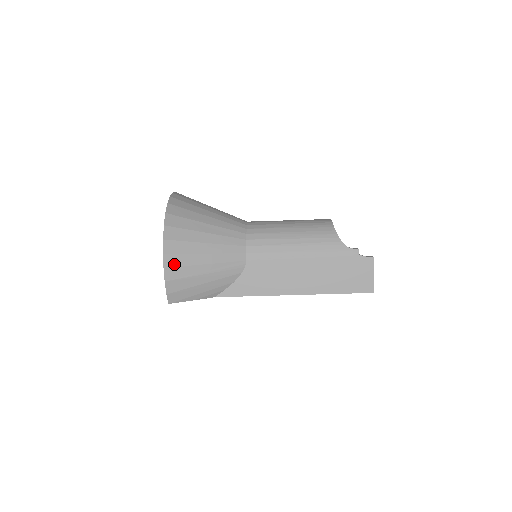
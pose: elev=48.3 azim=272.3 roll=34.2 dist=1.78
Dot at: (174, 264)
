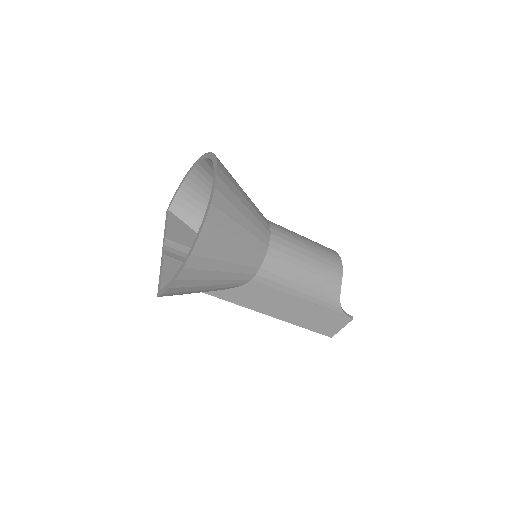
Dot at: (187, 277)
